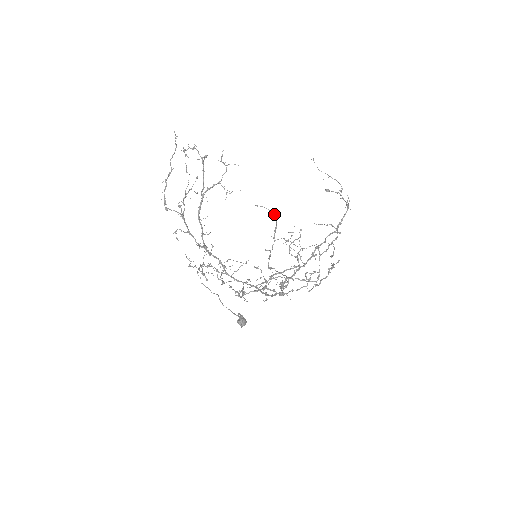
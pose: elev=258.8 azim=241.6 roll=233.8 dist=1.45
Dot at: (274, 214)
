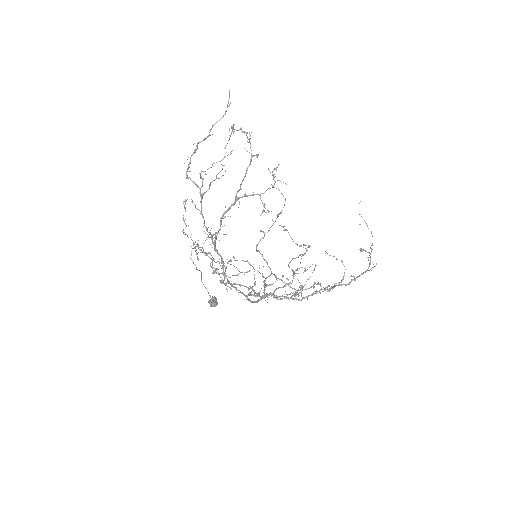
Dot at: (285, 199)
